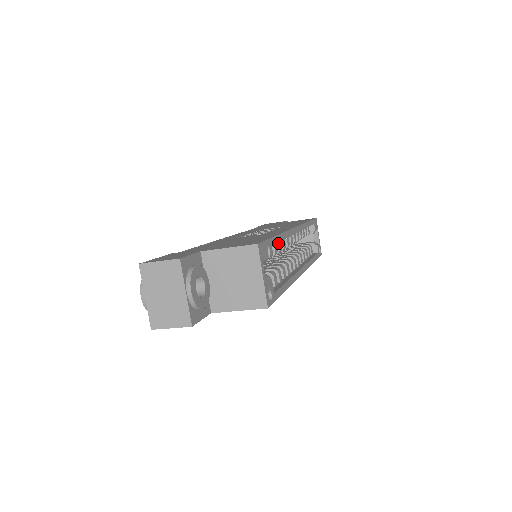
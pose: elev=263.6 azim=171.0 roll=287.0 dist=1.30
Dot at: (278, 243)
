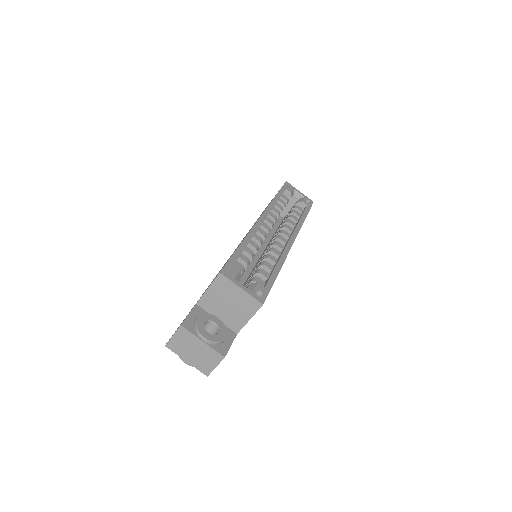
Dot at: (250, 245)
